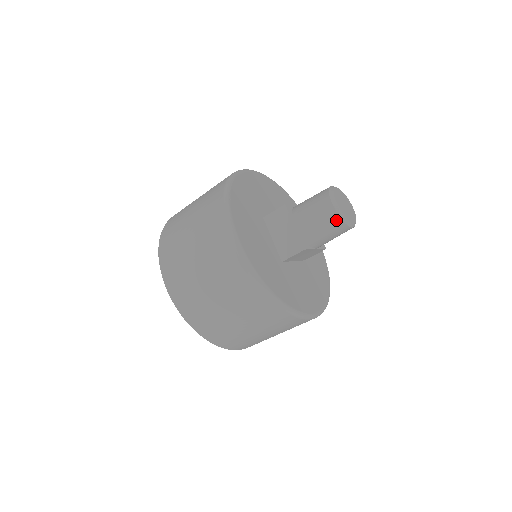
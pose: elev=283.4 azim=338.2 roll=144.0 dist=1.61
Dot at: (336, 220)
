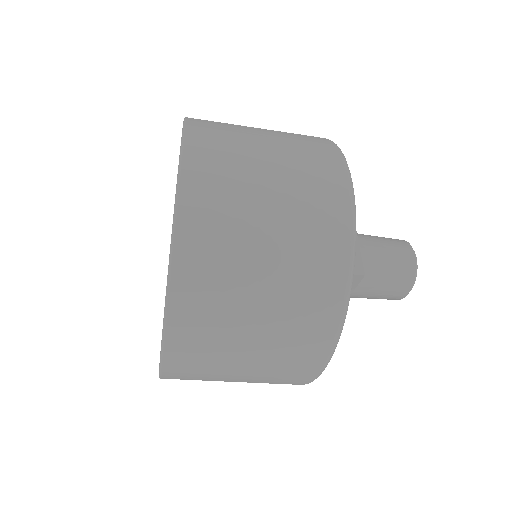
Dot at: (409, 271)
